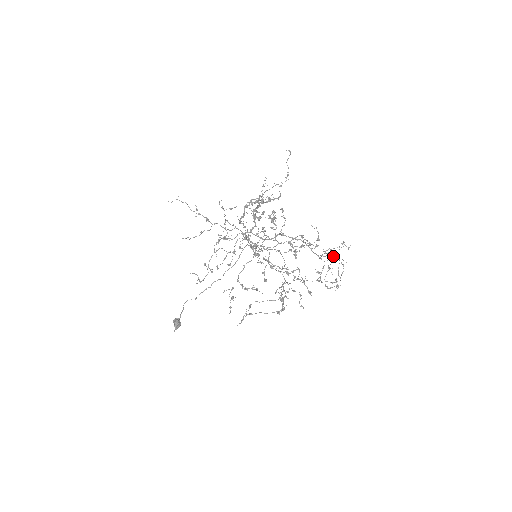
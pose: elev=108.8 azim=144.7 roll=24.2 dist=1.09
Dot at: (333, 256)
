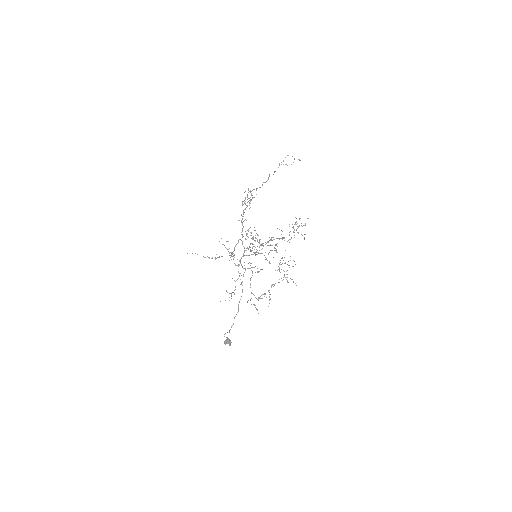
Dot at: occluded
